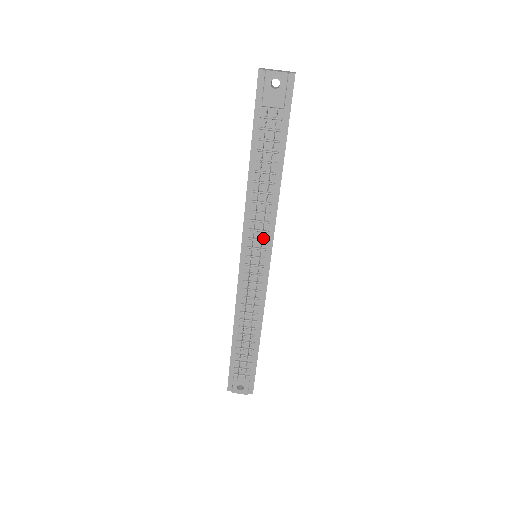
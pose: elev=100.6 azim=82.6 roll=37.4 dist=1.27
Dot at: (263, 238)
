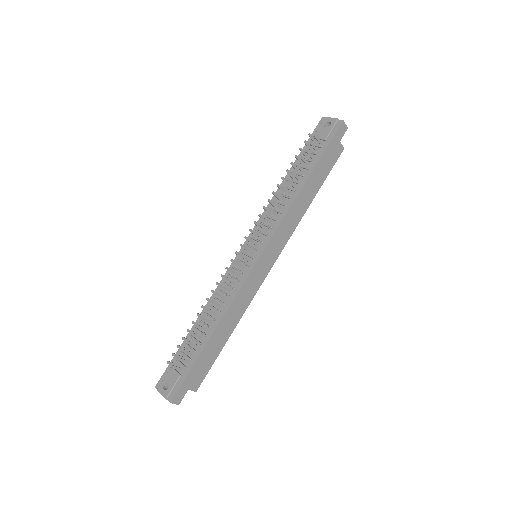
Dot at: (266, 233)
